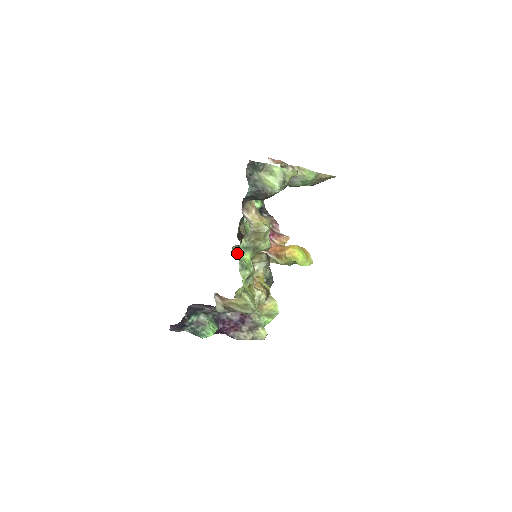
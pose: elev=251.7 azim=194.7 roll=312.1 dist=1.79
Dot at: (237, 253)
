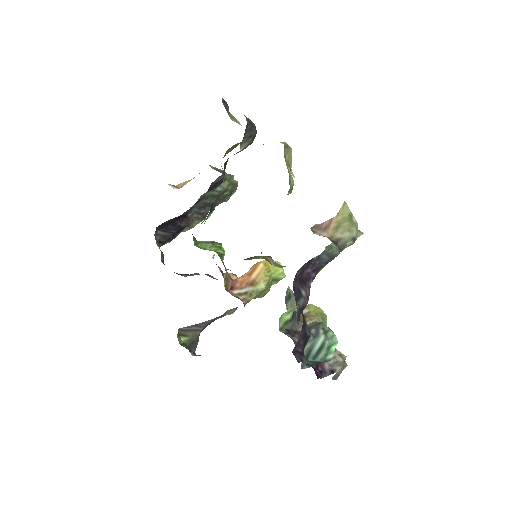
Dot at: occluded
